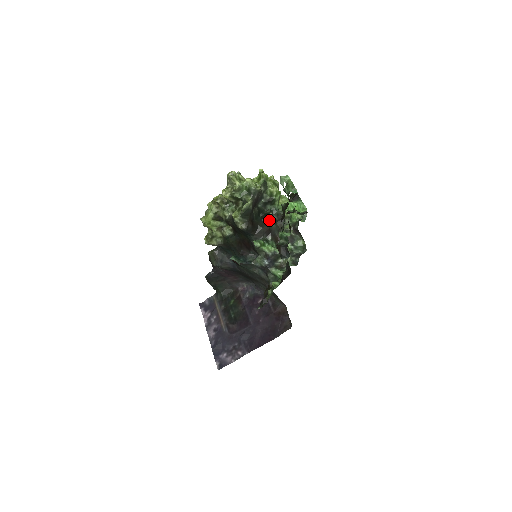
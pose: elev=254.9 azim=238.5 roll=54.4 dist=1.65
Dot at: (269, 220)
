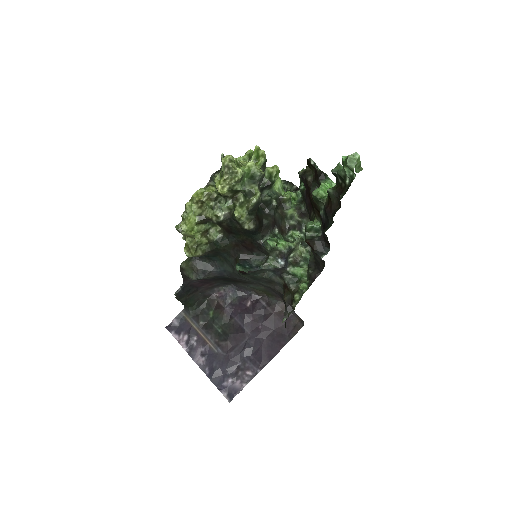
Dot at: (272, 209)
